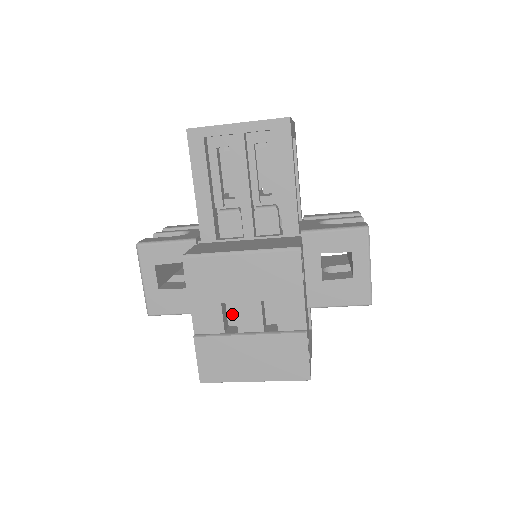
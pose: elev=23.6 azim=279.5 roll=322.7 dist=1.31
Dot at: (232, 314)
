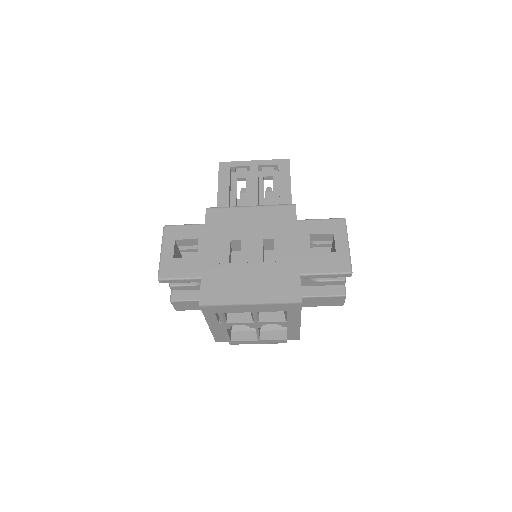
Dot at: (236, 262)
